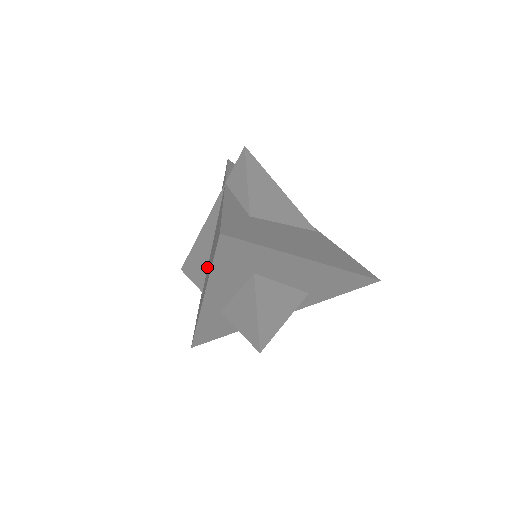
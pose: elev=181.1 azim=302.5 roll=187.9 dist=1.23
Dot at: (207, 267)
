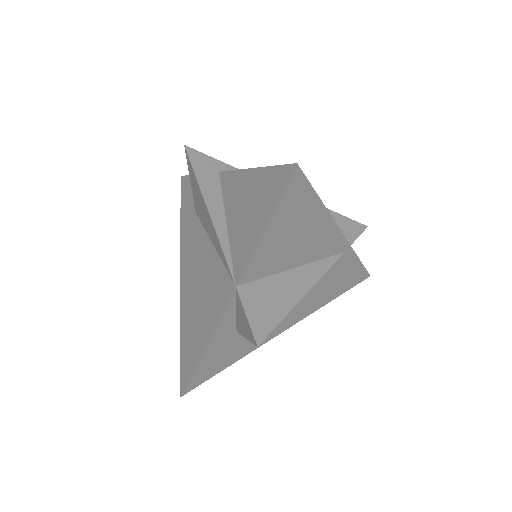
Dot at: (203, 226)
